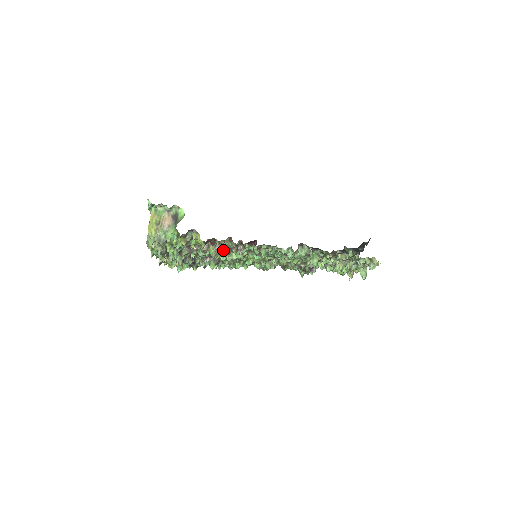
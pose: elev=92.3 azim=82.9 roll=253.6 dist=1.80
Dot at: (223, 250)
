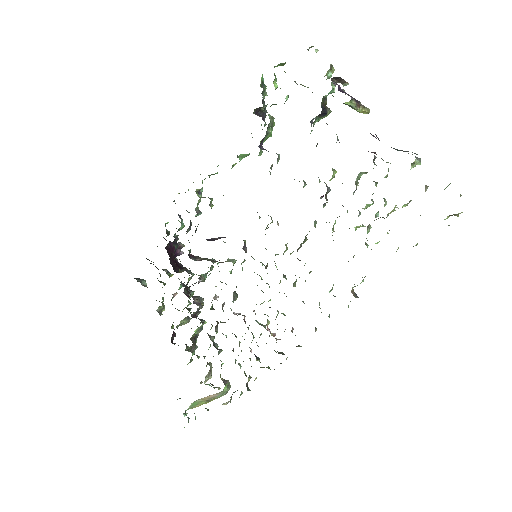
Dot at: occluded
